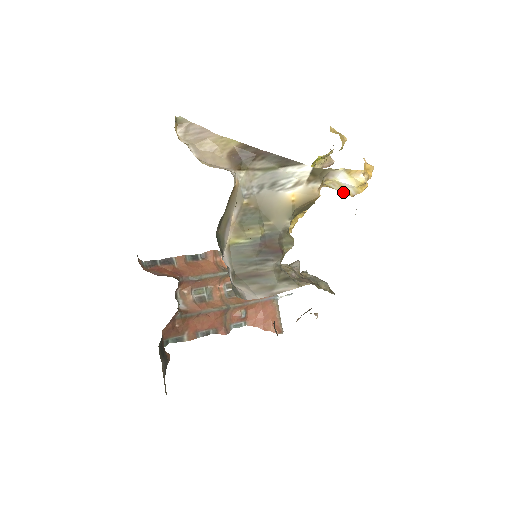
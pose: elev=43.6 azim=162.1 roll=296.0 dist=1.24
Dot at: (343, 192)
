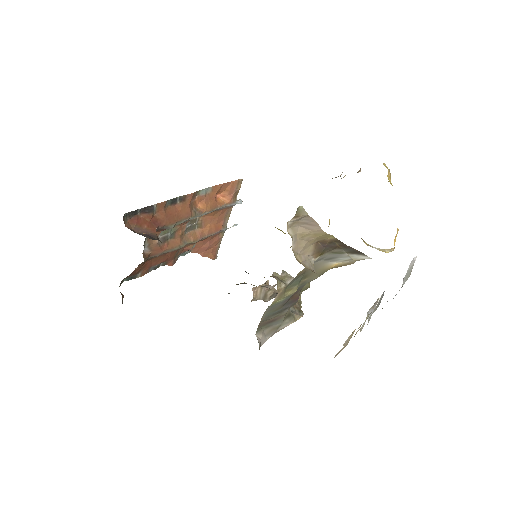
Dot at: (363, 240)
